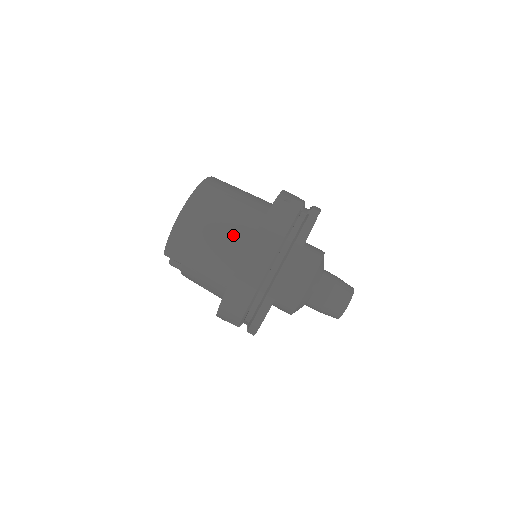
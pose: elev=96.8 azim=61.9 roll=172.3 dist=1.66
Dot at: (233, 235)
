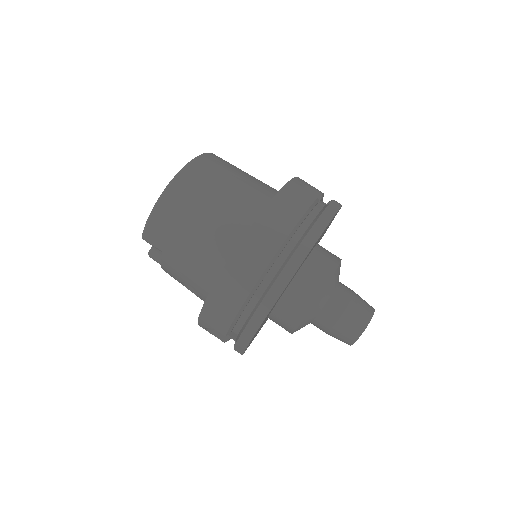
Dot at: (230, 219)
